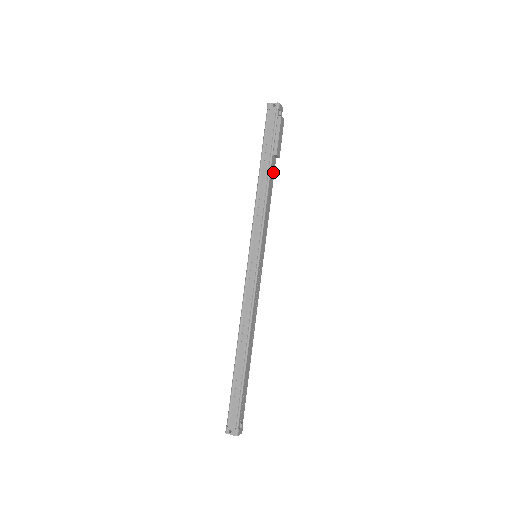
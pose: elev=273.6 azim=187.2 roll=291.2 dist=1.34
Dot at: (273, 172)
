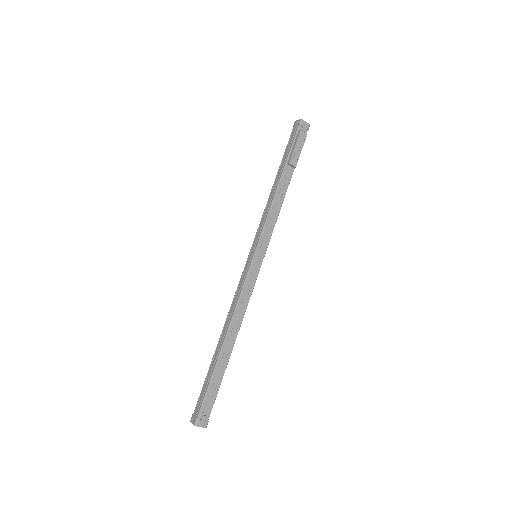
Dot at: (288, 180)
